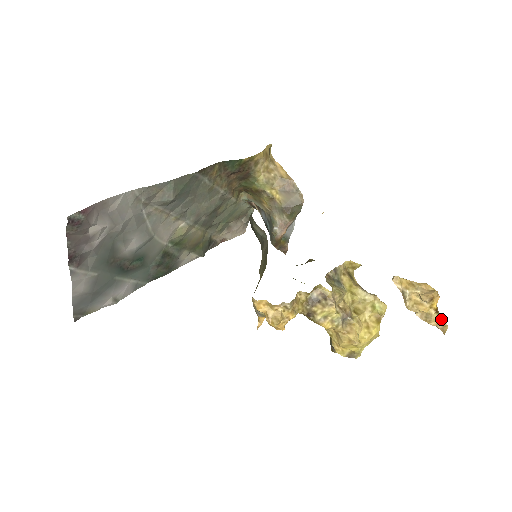
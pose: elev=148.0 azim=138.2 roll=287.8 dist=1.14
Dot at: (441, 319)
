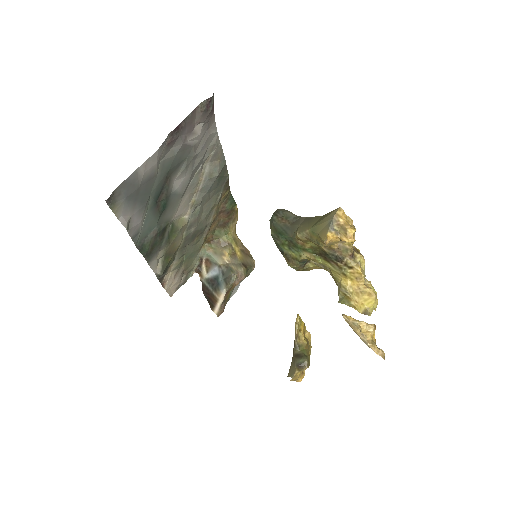
Dot at: occluded
